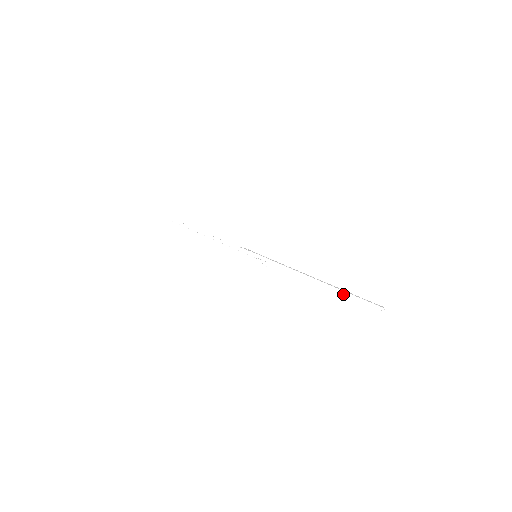
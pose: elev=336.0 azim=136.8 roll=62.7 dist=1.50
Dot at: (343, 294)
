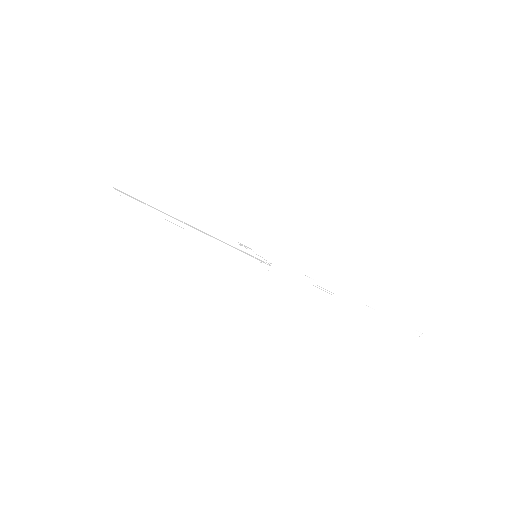
Dot at: (379, 315)
